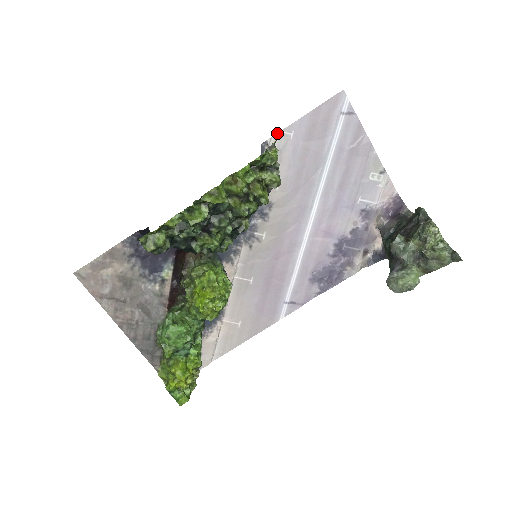
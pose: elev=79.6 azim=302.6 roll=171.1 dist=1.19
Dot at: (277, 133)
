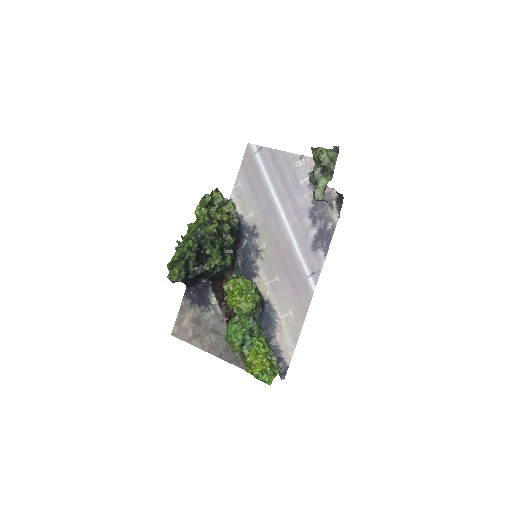
Dot at: (232, 190)
